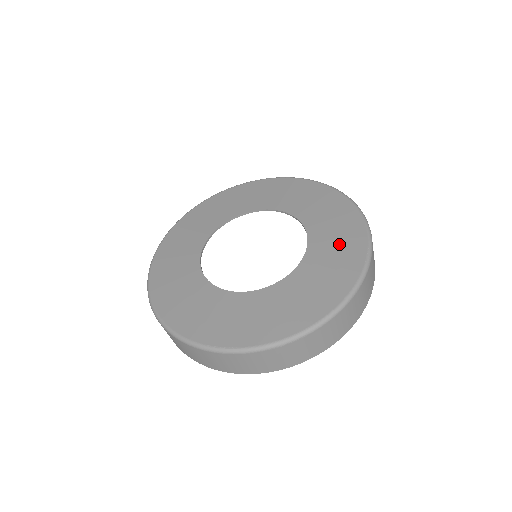
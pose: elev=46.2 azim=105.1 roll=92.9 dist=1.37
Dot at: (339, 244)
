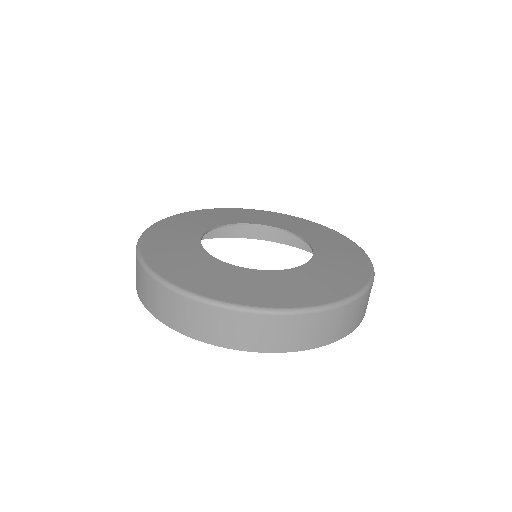
Dot at: (343, 255)
